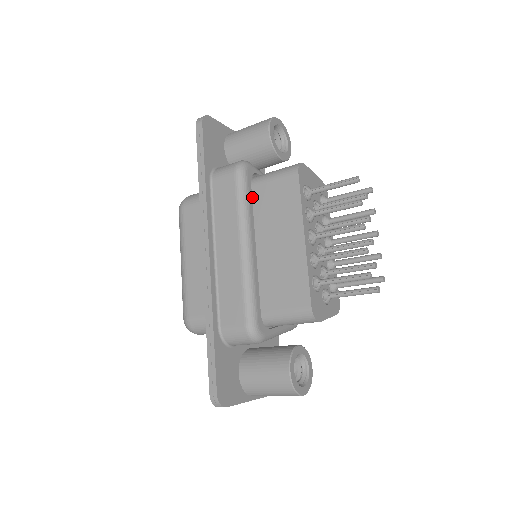
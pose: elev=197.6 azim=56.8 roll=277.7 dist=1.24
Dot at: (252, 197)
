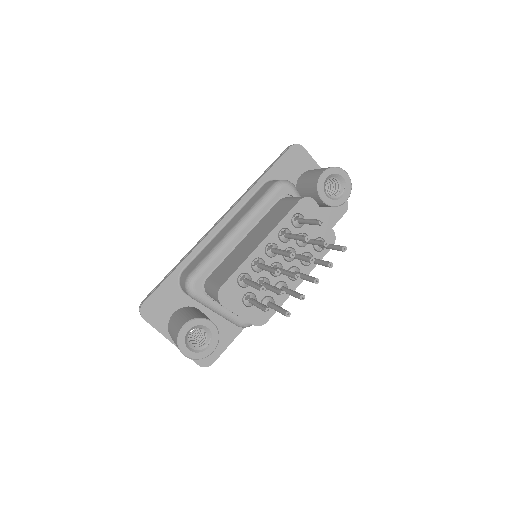
Dot at: (273, 207)
